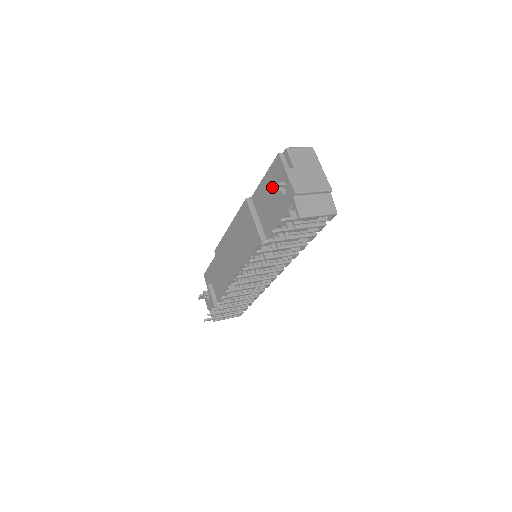
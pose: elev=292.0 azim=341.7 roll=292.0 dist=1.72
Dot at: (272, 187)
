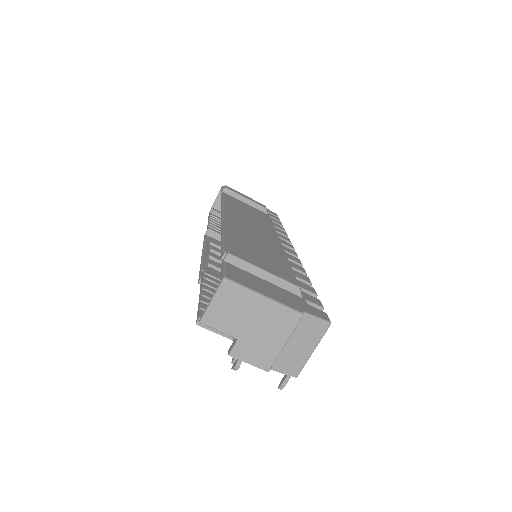
Dot at: (235, 369)
